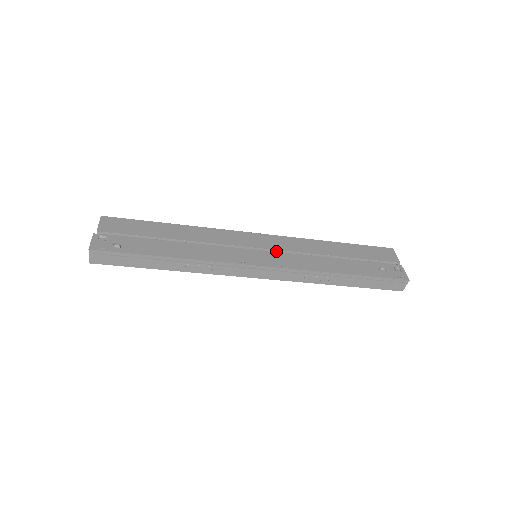
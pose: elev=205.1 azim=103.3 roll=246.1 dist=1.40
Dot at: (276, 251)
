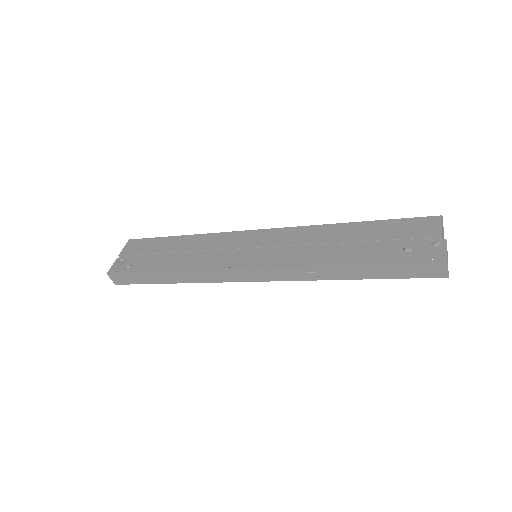
Dot at: (271, 248)
